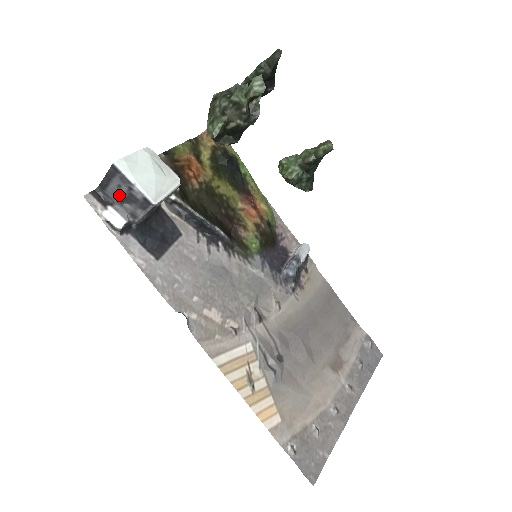
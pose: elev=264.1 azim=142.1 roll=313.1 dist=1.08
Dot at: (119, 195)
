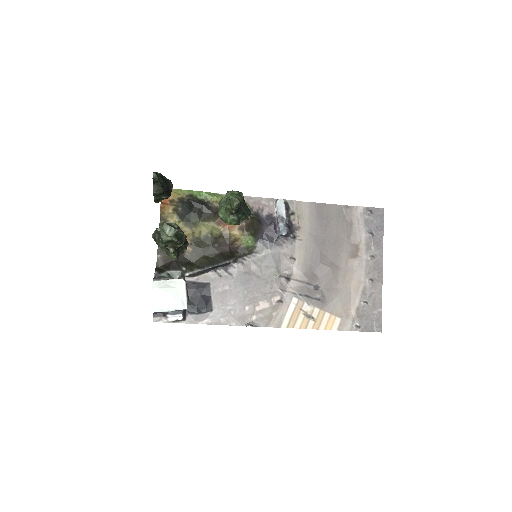
Dot at: occluded
